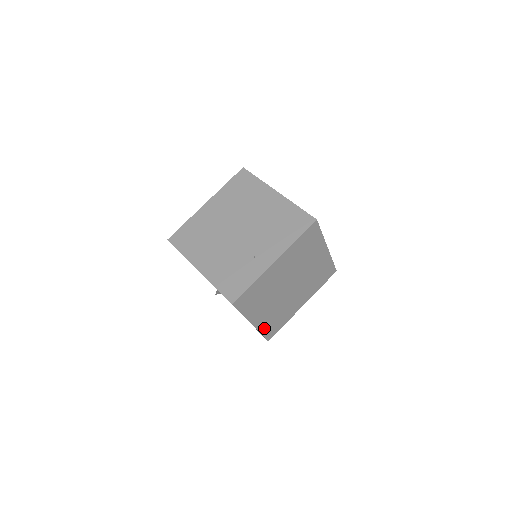
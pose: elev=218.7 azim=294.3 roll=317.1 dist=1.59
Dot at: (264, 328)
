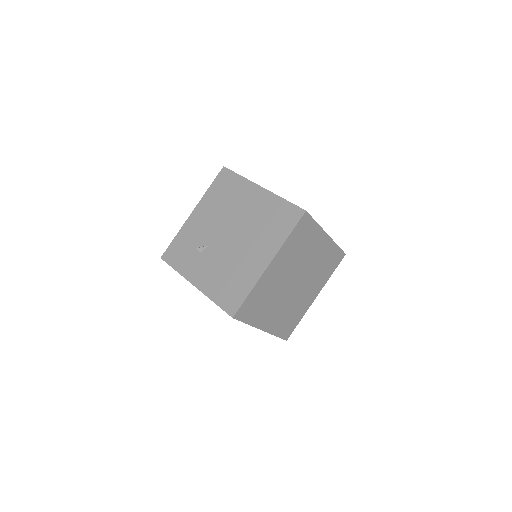
Dot at: (256, 291)
